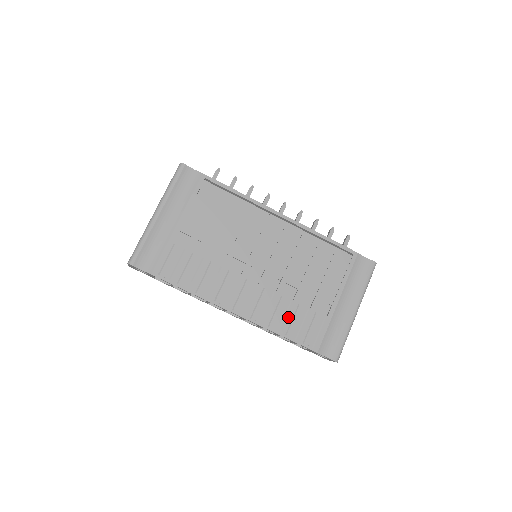
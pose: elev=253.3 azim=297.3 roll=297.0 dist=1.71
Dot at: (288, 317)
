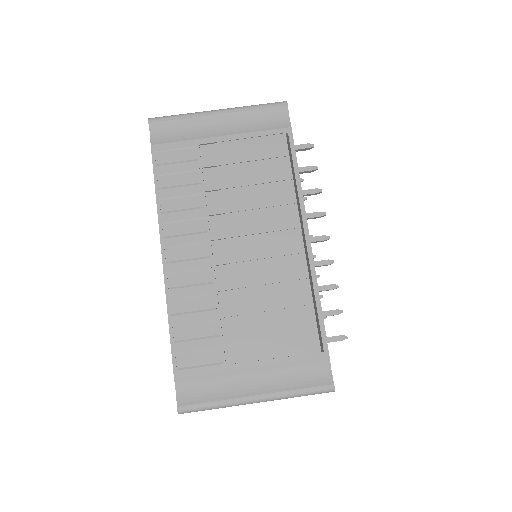
Dot at: (195, 316)
